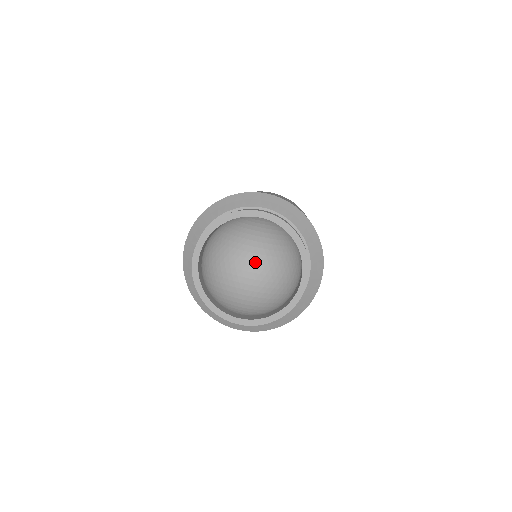
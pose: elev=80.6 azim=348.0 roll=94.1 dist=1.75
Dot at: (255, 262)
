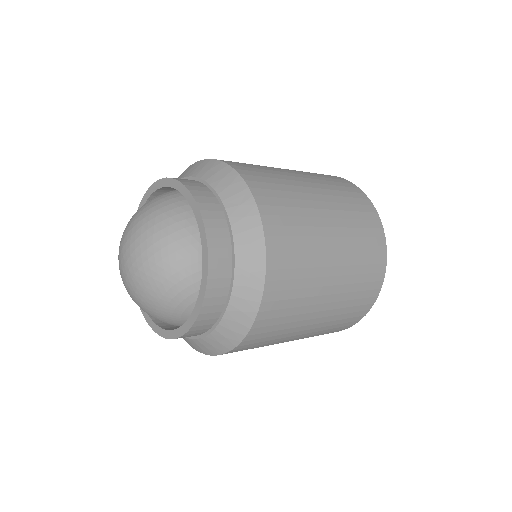
Dot at: (124, 241)
